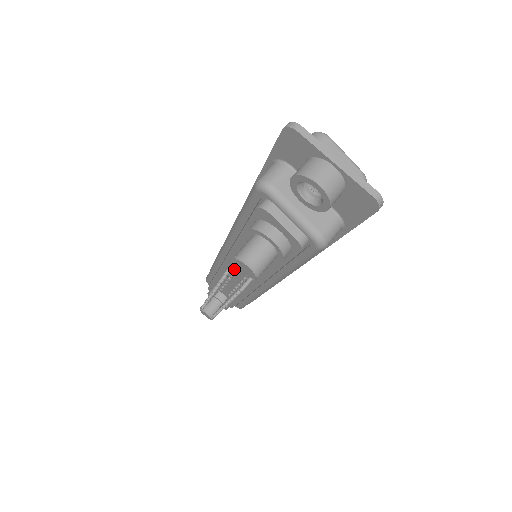
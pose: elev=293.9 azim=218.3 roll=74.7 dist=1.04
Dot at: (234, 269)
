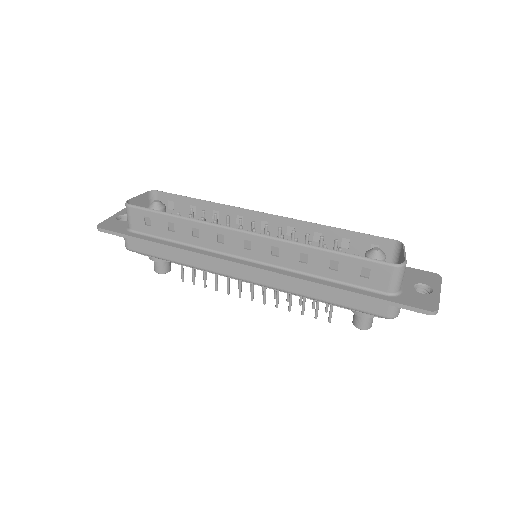
Dot at: (291, 296)
